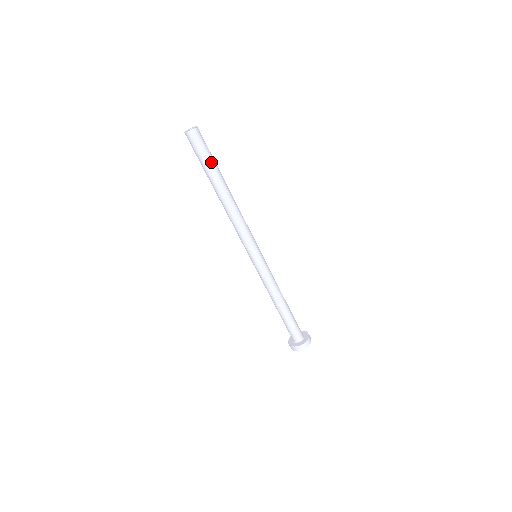
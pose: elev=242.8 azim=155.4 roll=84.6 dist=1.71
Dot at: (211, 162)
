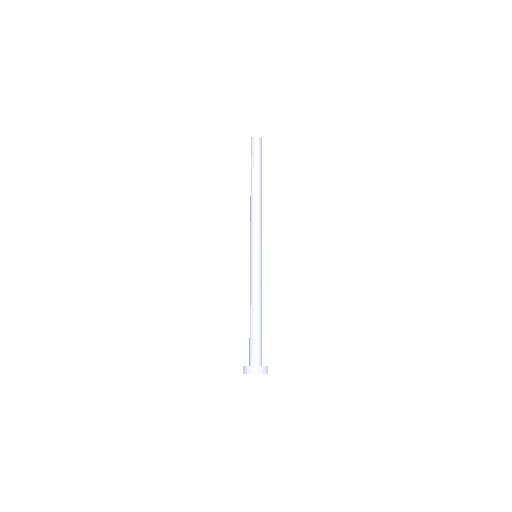
Dot at: (260, 163)
